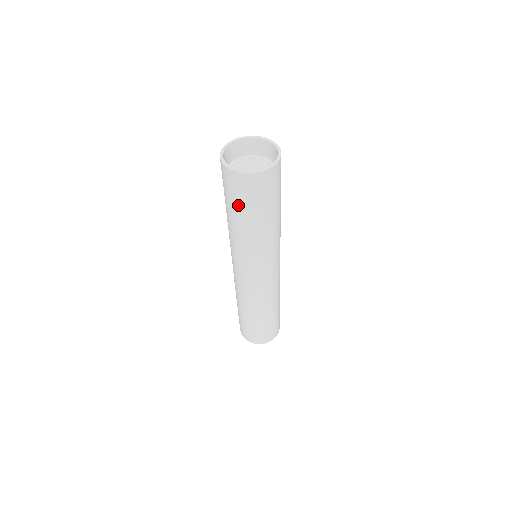
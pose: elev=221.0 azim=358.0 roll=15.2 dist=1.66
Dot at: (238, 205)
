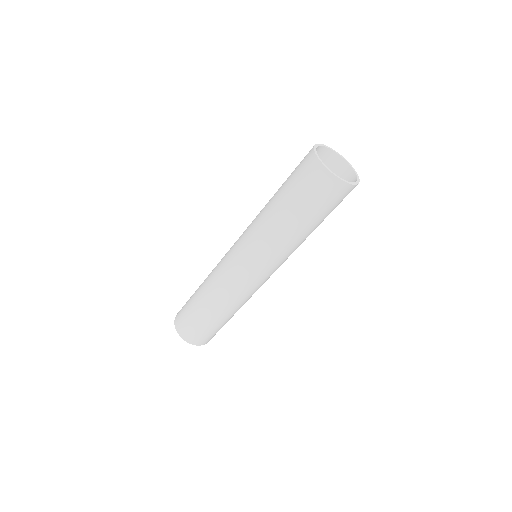
Dot at: (319, 212)
